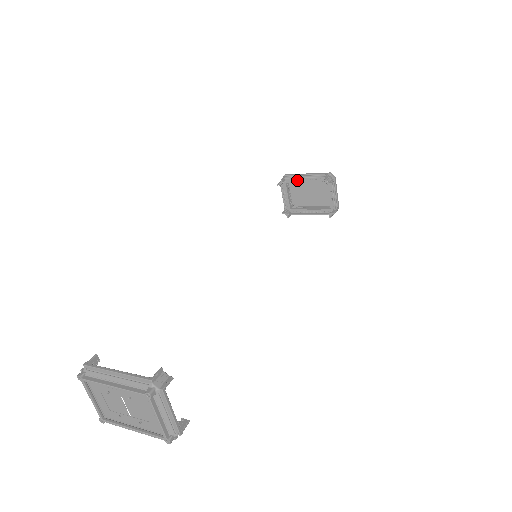
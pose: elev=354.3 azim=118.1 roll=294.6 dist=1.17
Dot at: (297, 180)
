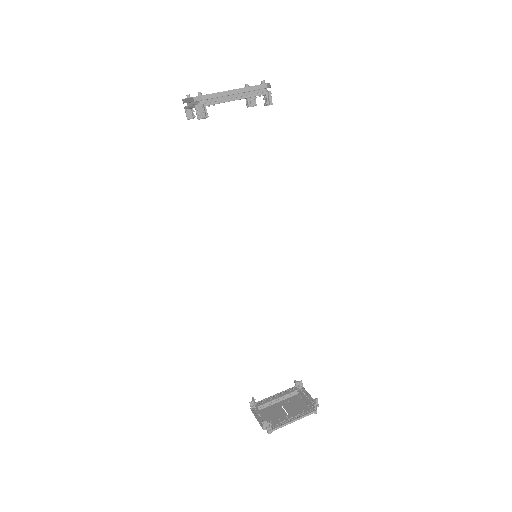
Dot at: occluded
